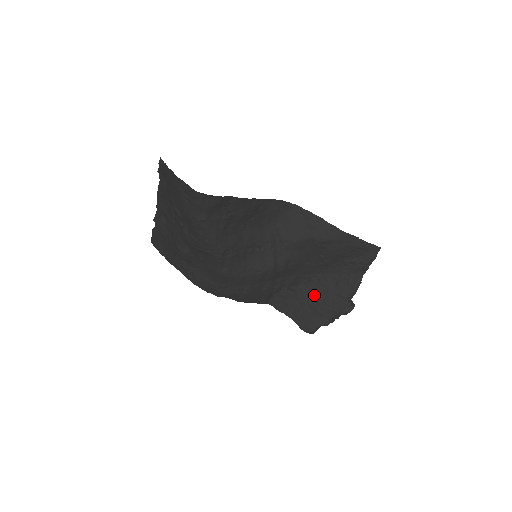
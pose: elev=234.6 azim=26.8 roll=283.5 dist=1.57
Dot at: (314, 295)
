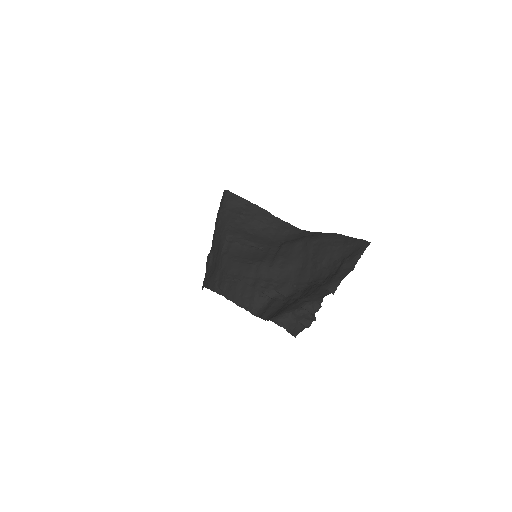
Dot at: occluded
